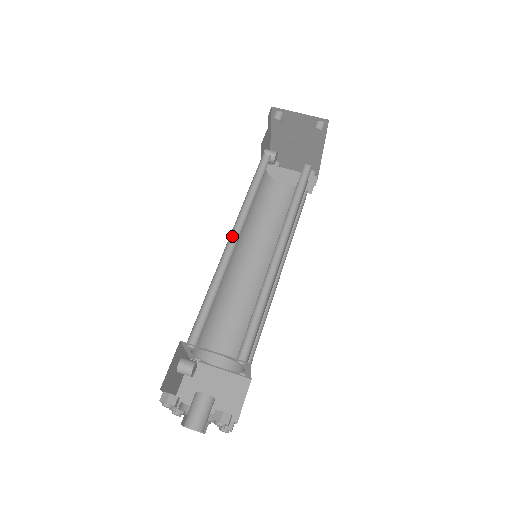
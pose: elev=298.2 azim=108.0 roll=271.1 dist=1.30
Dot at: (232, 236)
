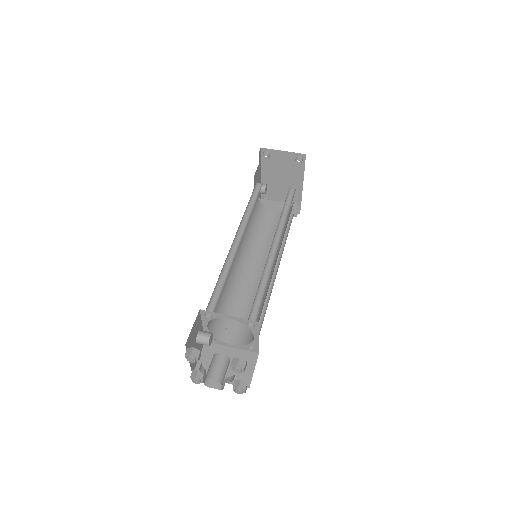
Dot at: (236, 239)
